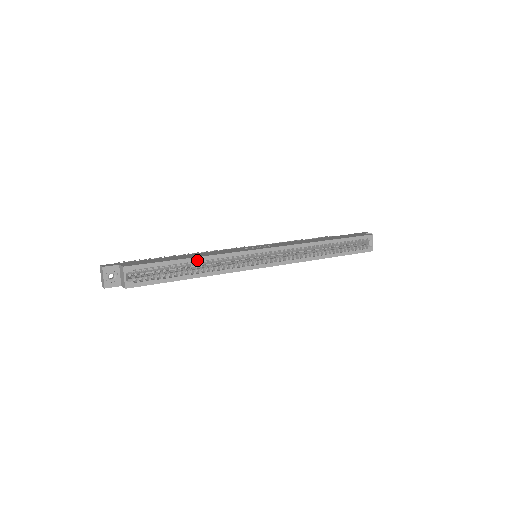
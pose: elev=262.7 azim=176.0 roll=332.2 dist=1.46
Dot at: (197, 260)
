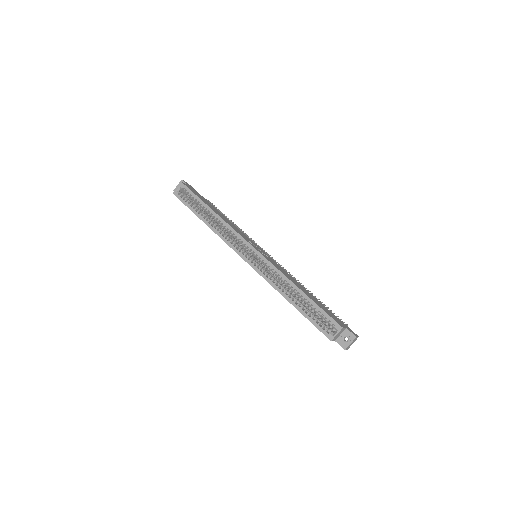
Dot at: (213, 213)
